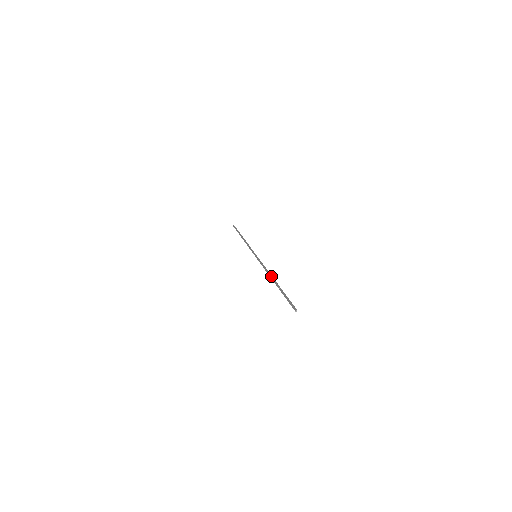
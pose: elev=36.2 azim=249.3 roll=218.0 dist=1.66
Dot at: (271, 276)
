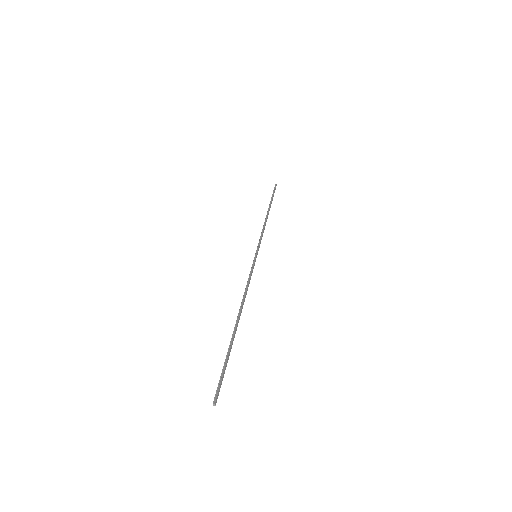
Dot at: (239, 309)
